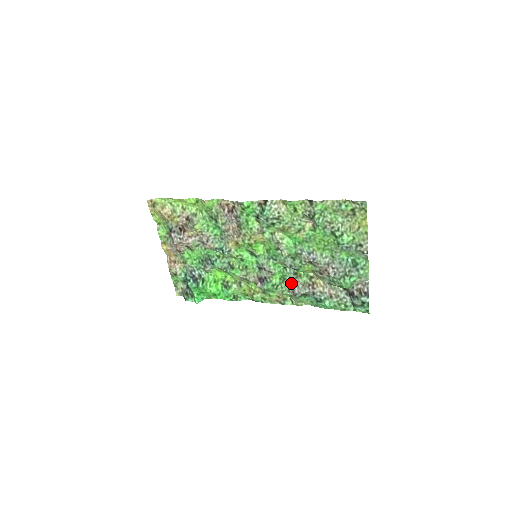
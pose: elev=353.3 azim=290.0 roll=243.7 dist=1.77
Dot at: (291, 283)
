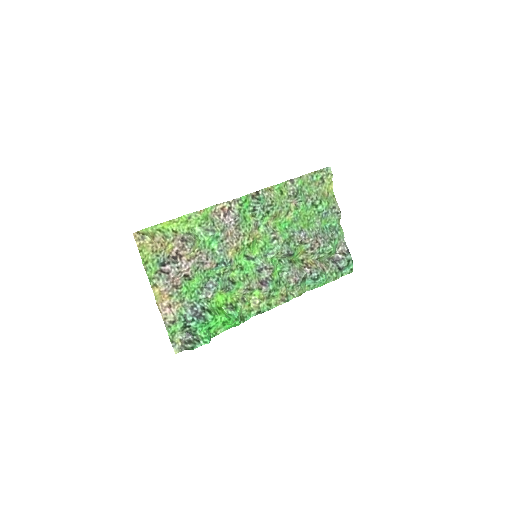
Dot at: (290, 272)
